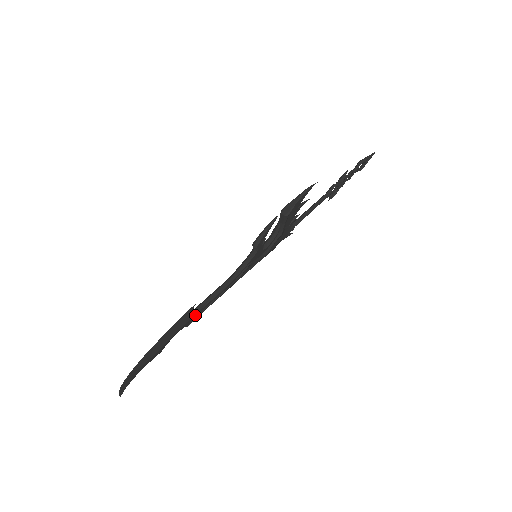
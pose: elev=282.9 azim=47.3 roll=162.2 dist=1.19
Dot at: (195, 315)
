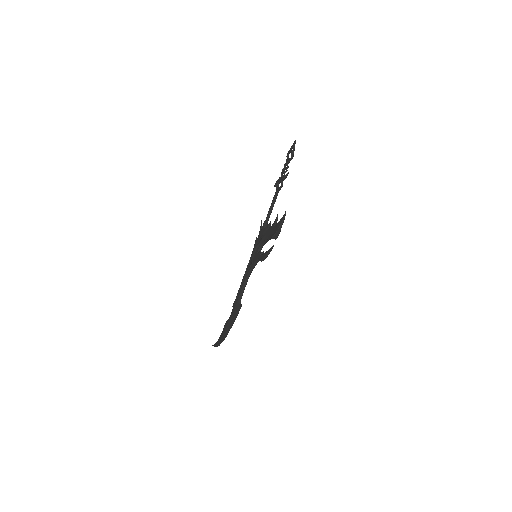
Dot at: (239, 302)
